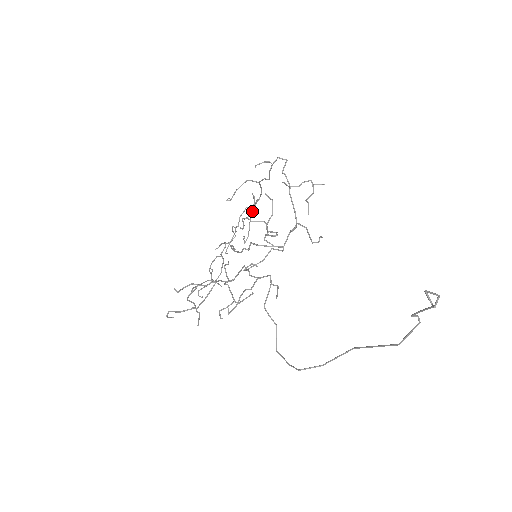
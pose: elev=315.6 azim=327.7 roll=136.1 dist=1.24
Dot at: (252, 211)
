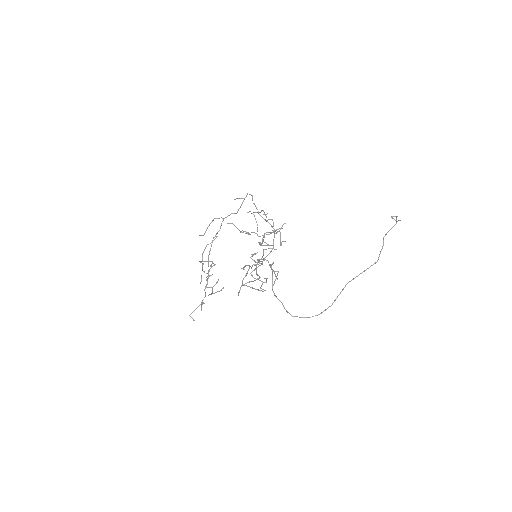
Dot at: (239, 230)
